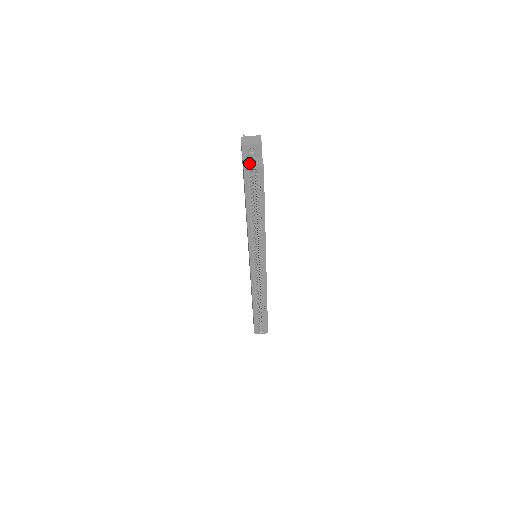
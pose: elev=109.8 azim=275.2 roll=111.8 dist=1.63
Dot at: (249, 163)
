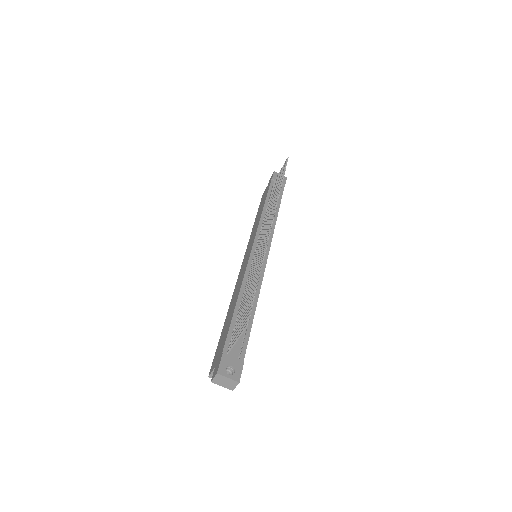
Dot at: occluded
